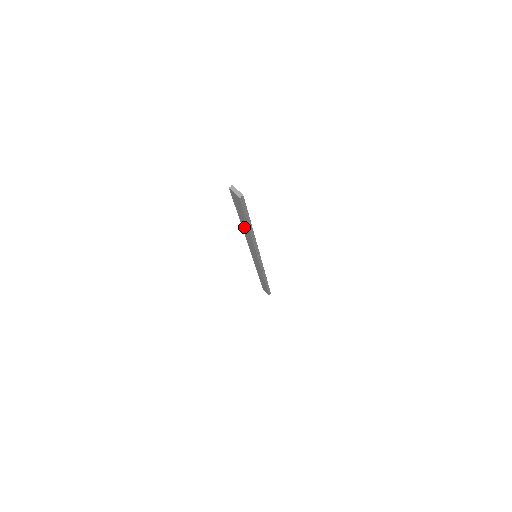
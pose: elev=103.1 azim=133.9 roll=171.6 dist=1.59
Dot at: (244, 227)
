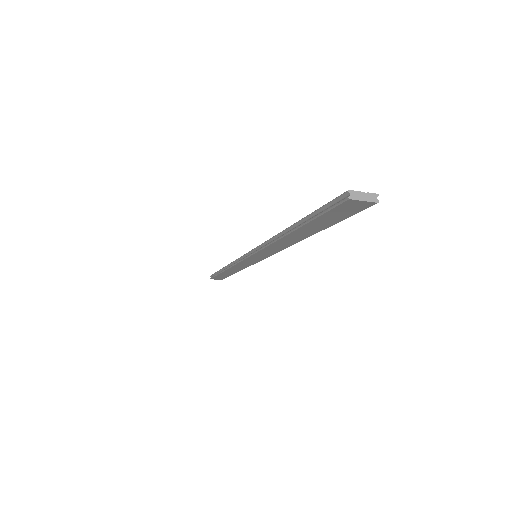
Dot at: (293, 236)
